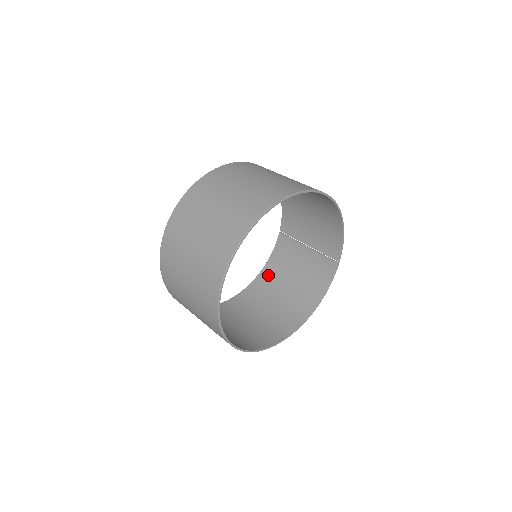
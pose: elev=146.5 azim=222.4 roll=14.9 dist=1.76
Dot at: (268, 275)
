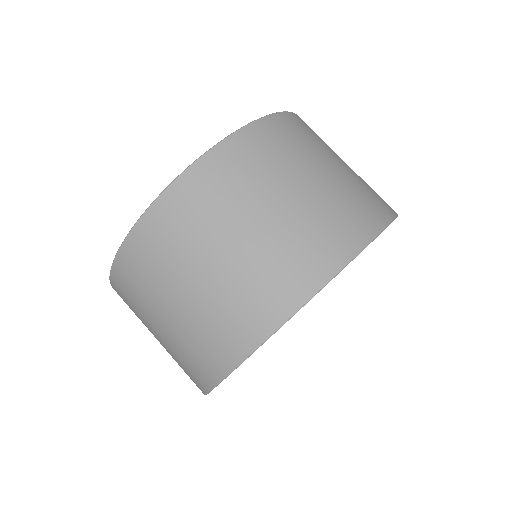
Dot at: occluded
